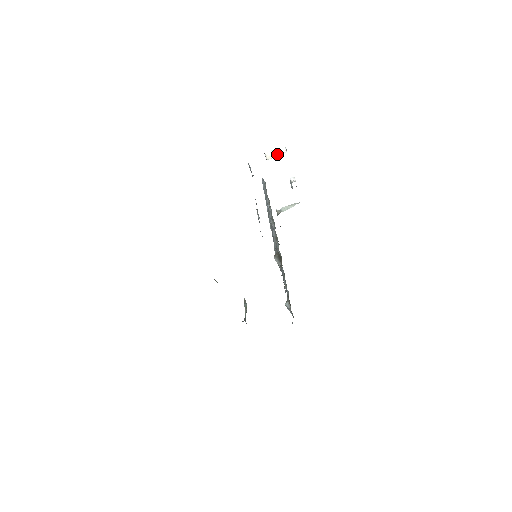
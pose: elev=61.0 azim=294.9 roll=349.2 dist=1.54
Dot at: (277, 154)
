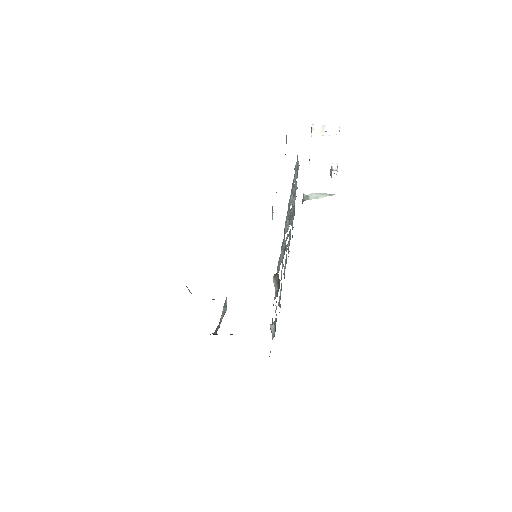
Dot at: (326, 132)
